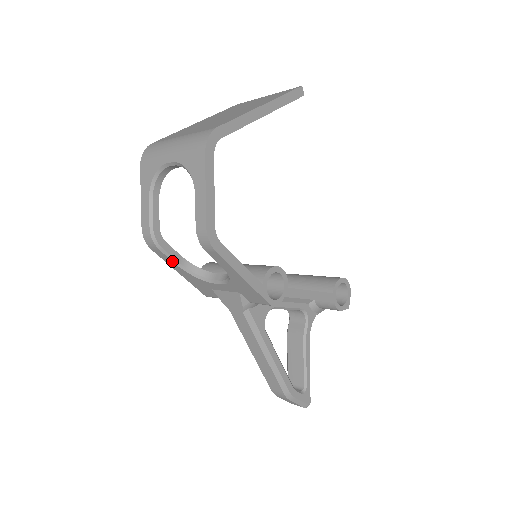
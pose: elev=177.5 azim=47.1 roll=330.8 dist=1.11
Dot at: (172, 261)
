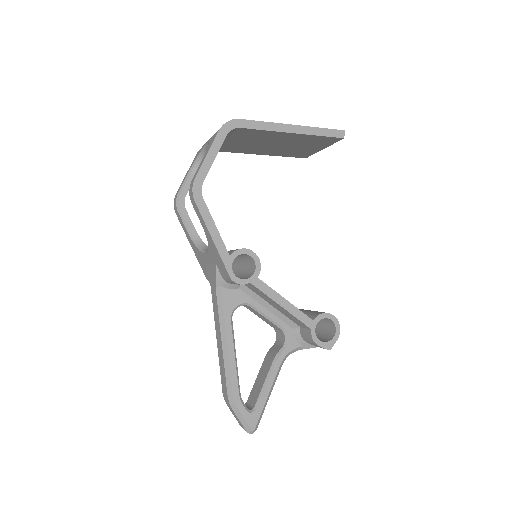
Dot at: (185, 227)
